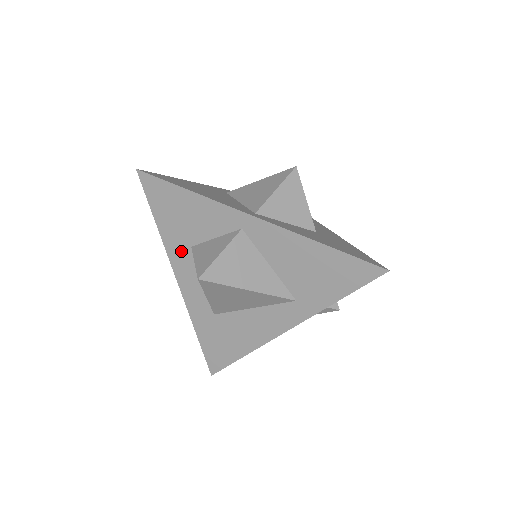
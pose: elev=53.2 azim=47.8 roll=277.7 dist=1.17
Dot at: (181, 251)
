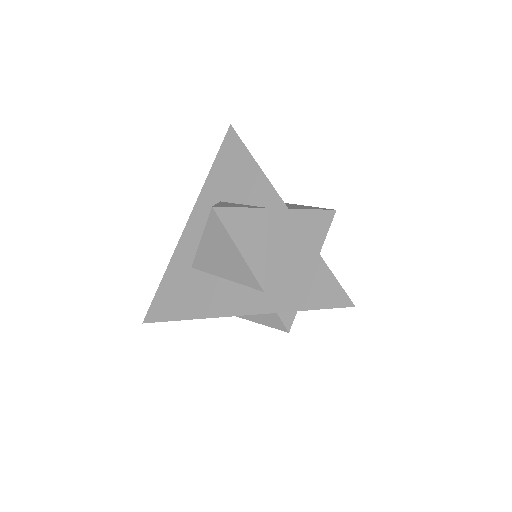
Dot at: (210, 201)
